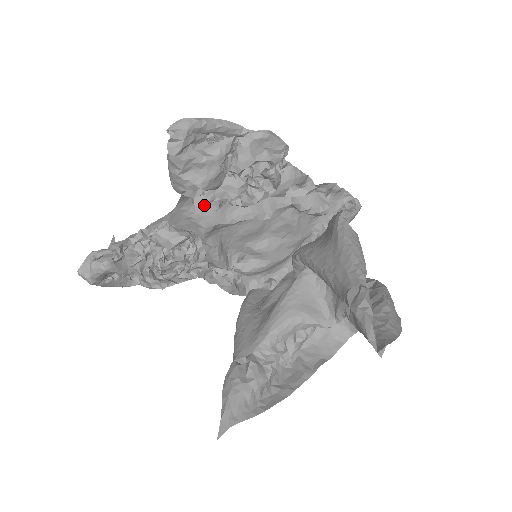
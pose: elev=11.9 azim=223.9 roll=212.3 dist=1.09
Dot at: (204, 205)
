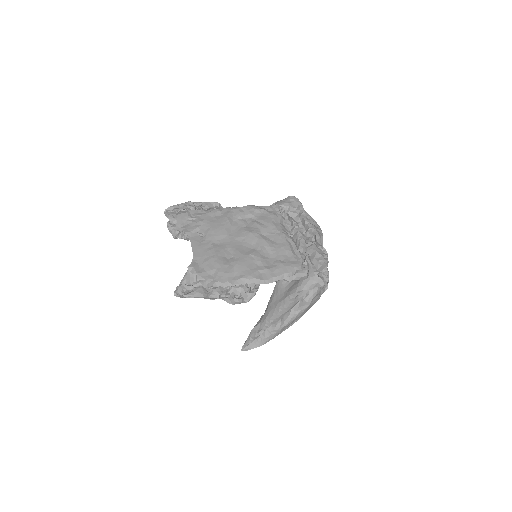
Dot at: occluded
